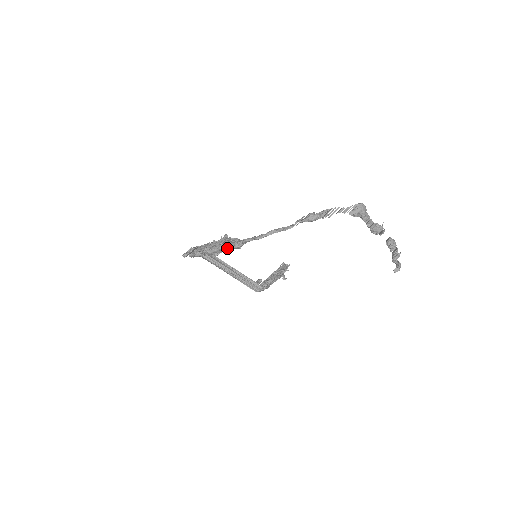
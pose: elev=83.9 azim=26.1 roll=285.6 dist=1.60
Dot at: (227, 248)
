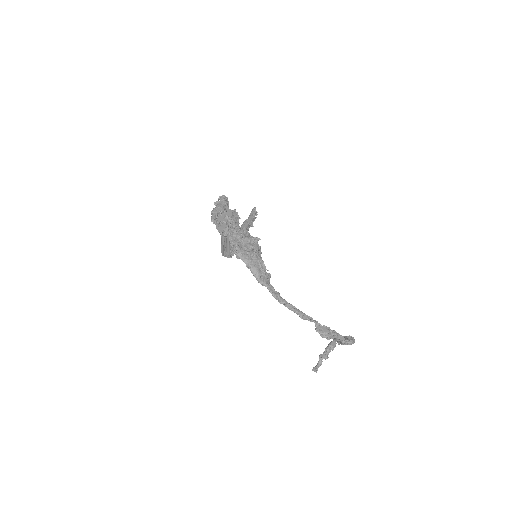
Dot at: (252, 271)
